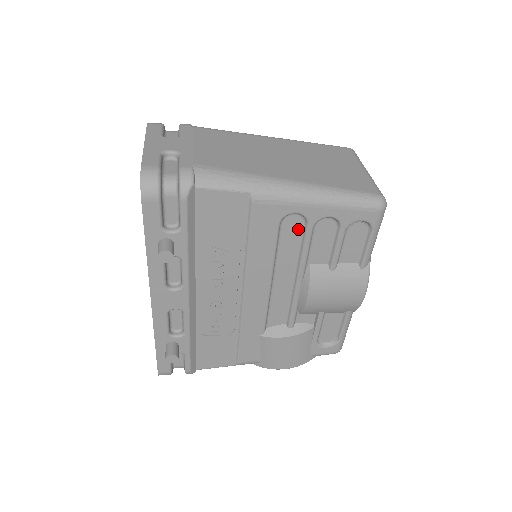
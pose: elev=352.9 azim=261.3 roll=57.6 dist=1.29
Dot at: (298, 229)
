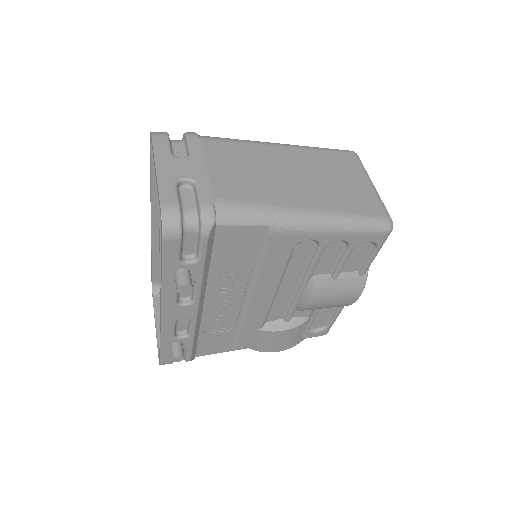
Dot at: (309, 250)
